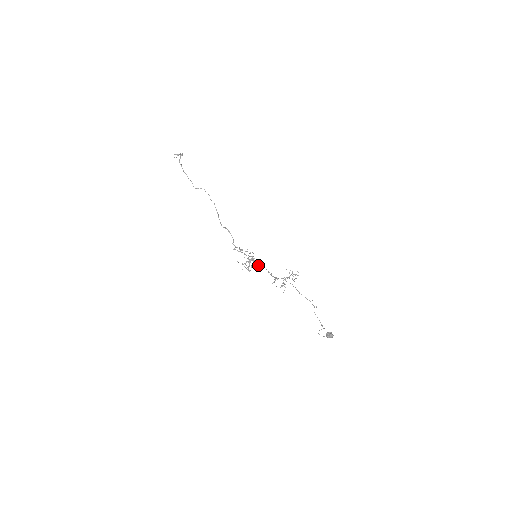
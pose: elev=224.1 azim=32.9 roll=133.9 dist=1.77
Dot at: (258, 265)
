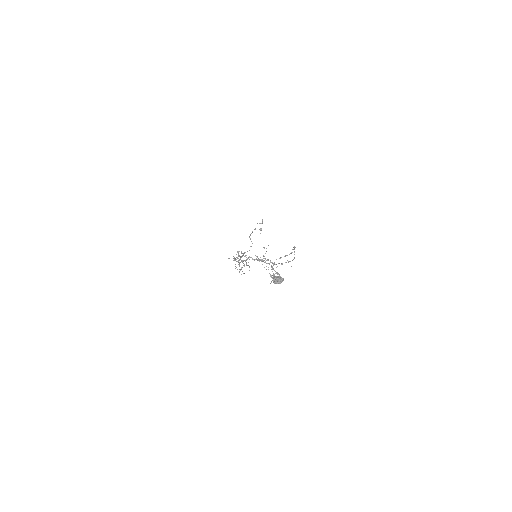
Dot at: (251, 257)
